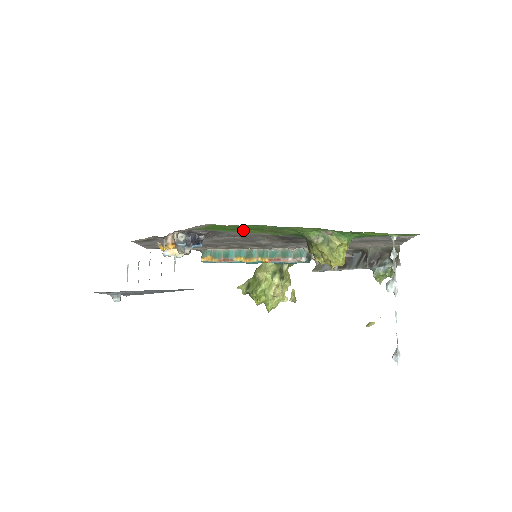
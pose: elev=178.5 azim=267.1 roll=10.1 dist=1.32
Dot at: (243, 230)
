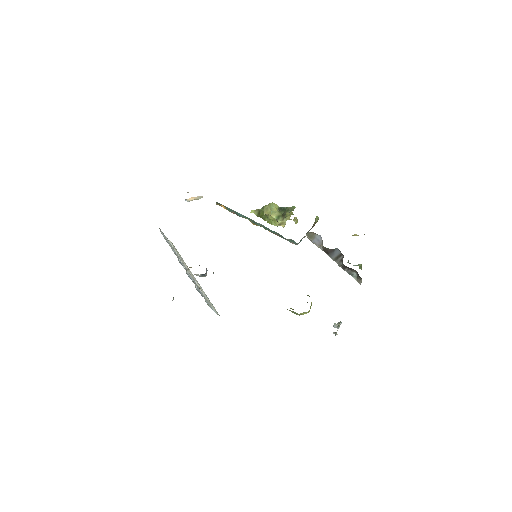
Dot at: occluded
